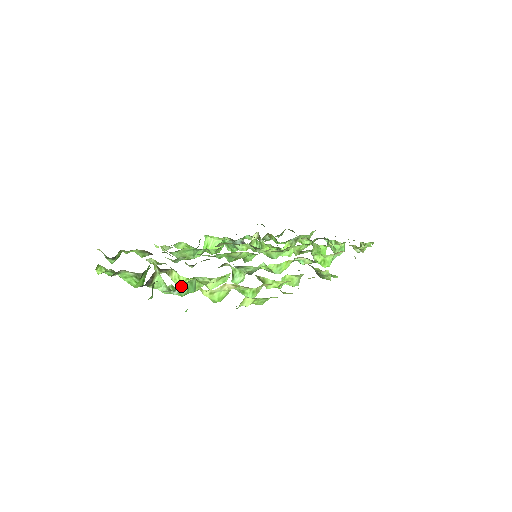
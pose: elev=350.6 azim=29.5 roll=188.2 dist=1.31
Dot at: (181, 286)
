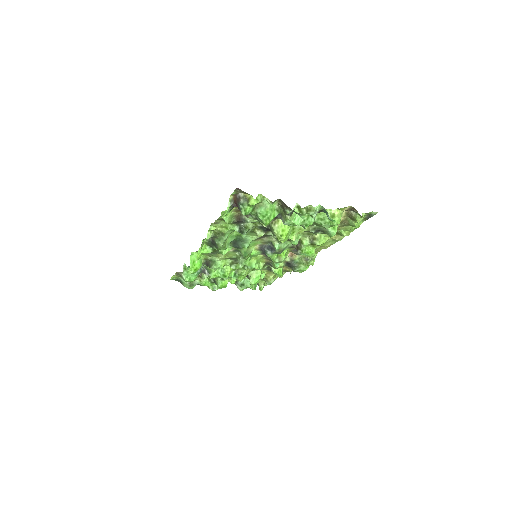
Dot at: occluded
